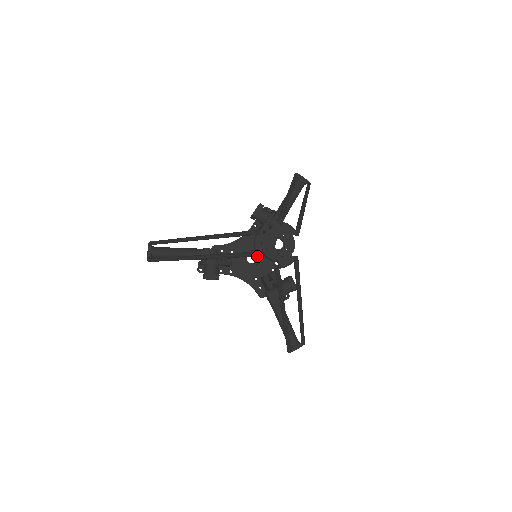
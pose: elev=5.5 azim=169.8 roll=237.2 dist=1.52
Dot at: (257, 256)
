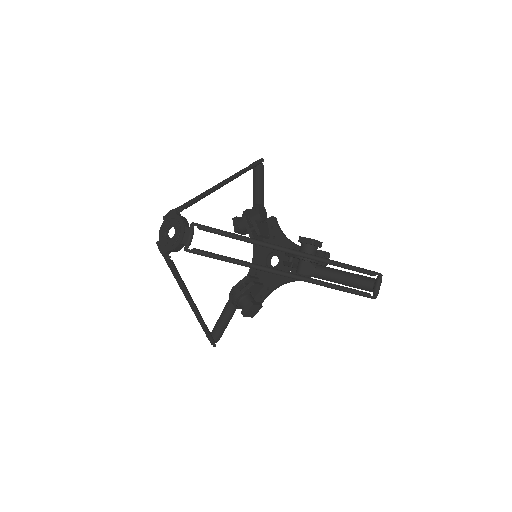
Dot at: (169, 259)
